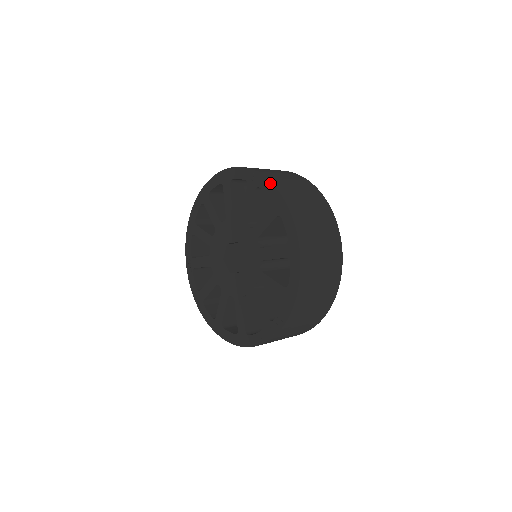
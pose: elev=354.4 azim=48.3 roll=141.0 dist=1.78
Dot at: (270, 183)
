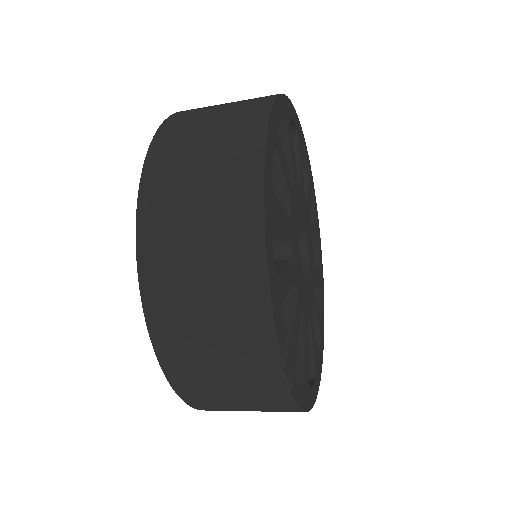
Dot at: occluded
